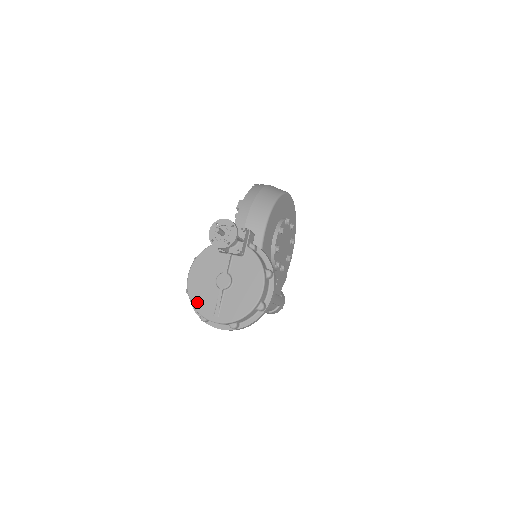
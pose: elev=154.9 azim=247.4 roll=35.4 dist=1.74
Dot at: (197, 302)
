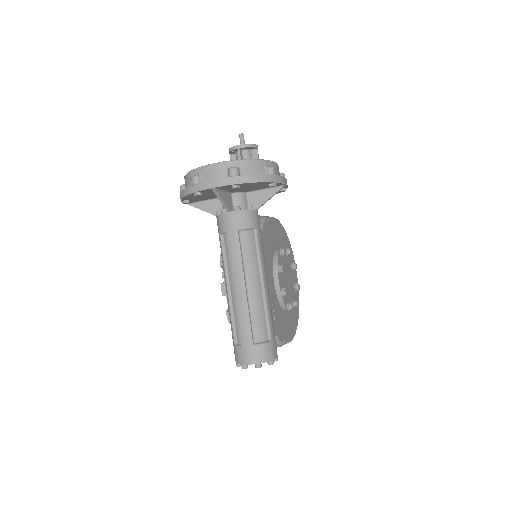
Dot at: occluded
